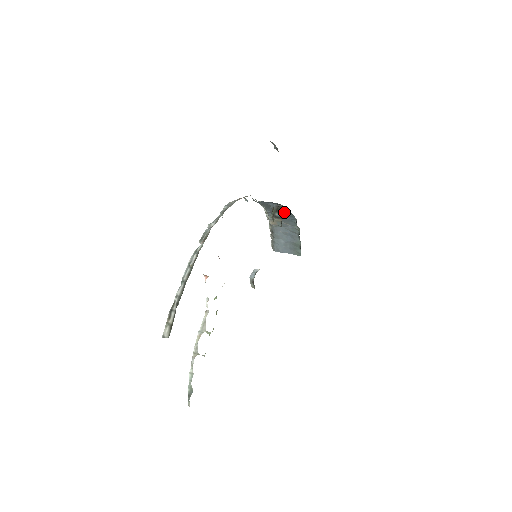
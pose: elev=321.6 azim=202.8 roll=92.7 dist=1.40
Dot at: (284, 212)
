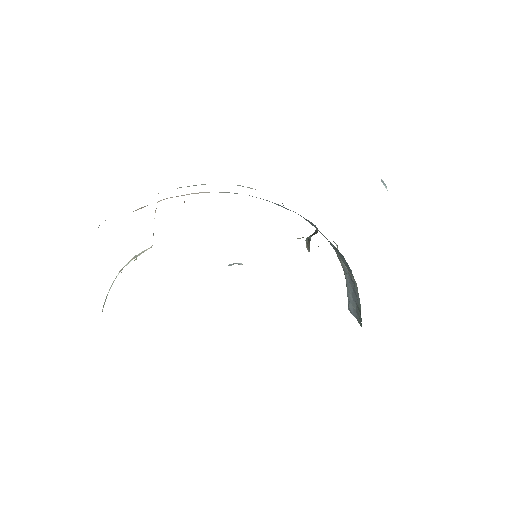
Dot at: (338, 251)
